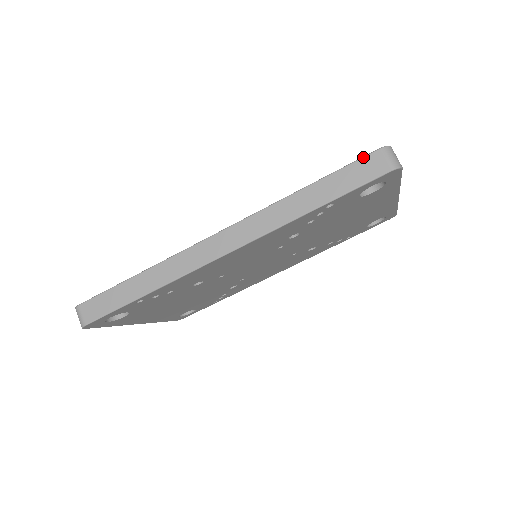
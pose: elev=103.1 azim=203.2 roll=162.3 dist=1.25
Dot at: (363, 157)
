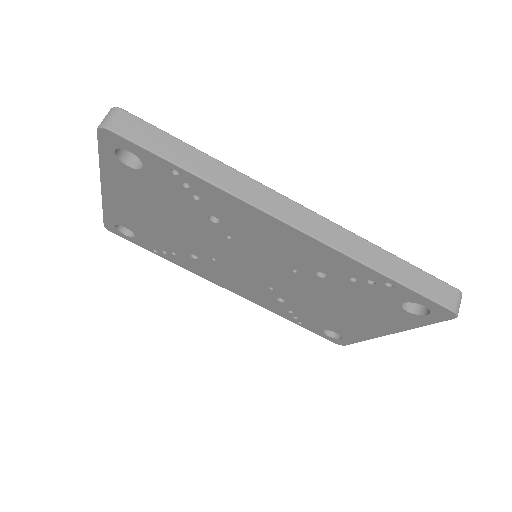
Dot at: (444, 282)
